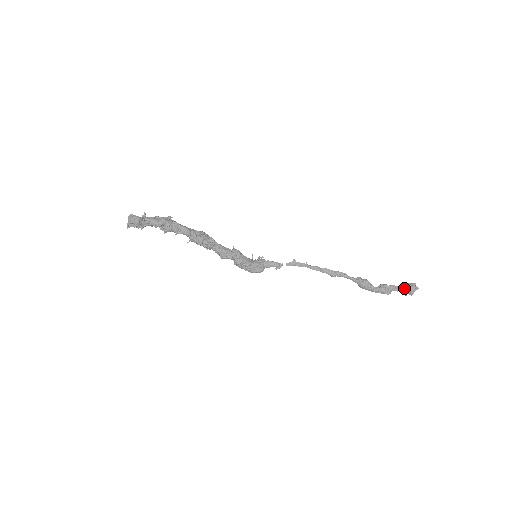
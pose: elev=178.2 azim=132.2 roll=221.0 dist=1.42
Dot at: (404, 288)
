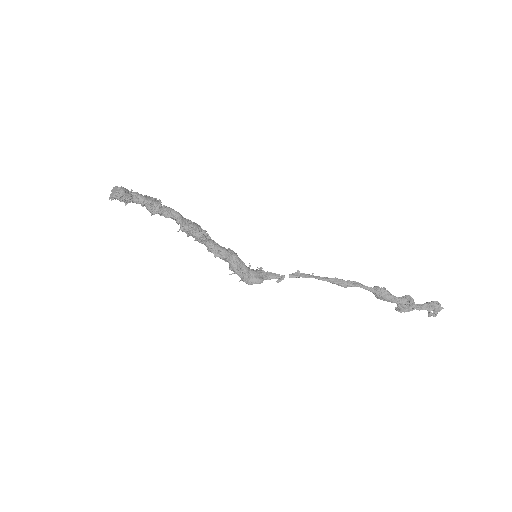
Dot at: (427, 306)
